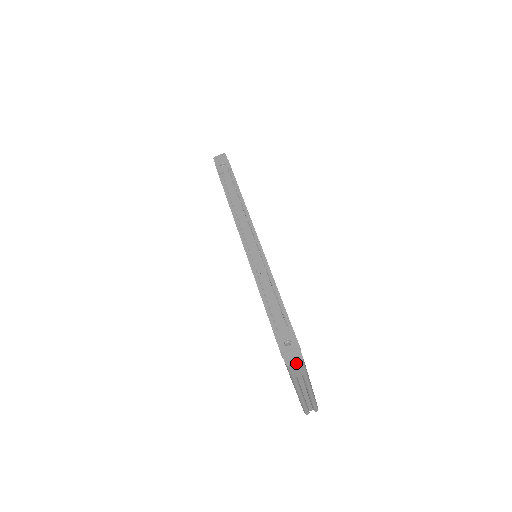
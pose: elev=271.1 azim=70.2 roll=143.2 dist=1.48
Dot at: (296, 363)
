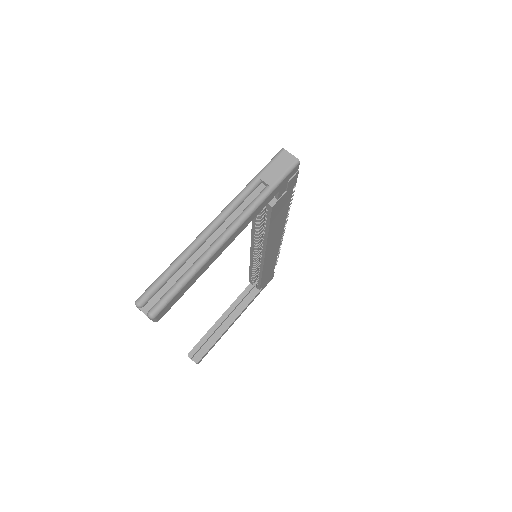
Dot at: (291, 156)
